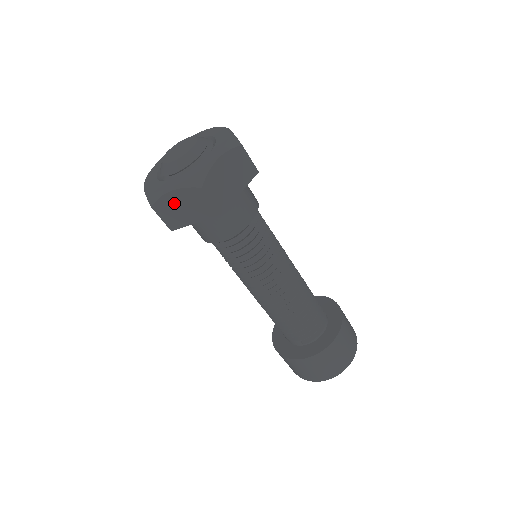
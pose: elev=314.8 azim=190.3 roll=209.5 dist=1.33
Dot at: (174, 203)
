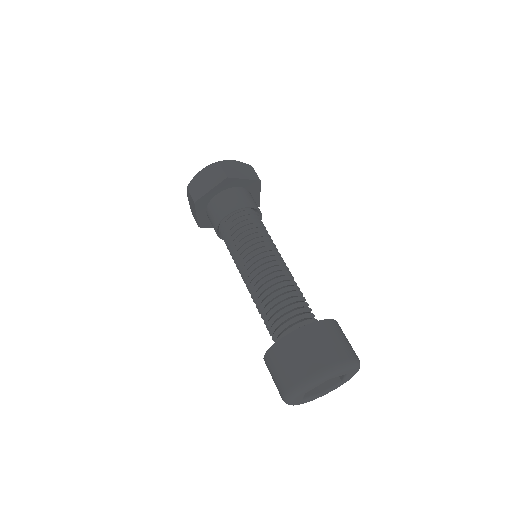
Dot at: occluded
